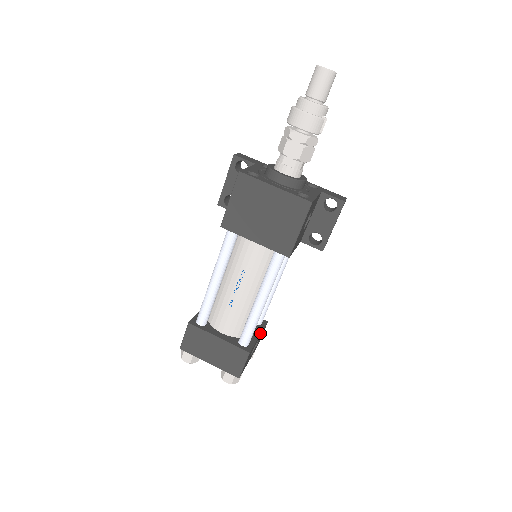
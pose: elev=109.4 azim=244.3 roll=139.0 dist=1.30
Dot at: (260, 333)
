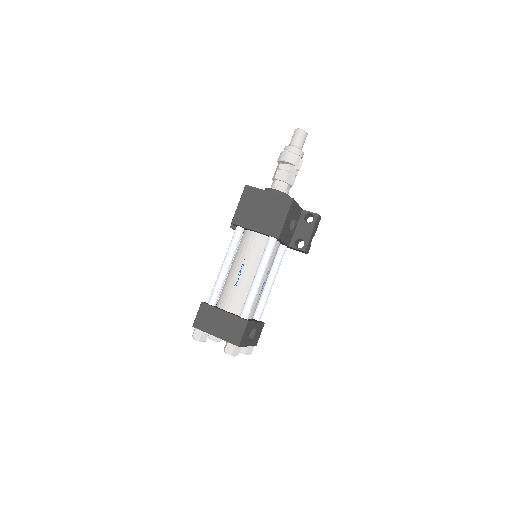
Dot at: (258, 321)
